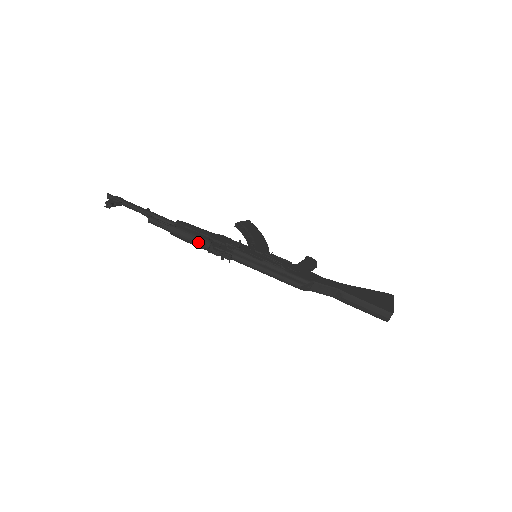
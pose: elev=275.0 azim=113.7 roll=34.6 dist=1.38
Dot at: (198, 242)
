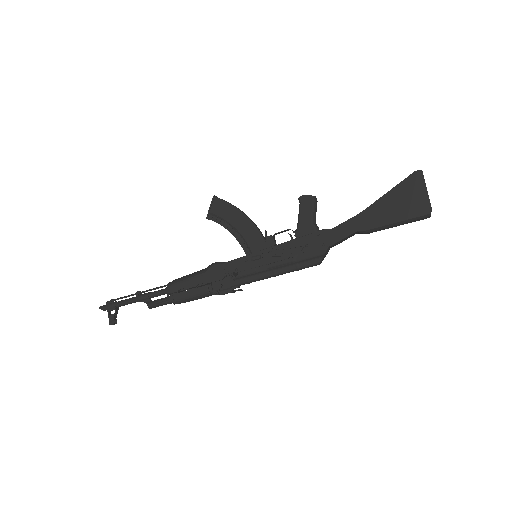
Dot at: occluded
